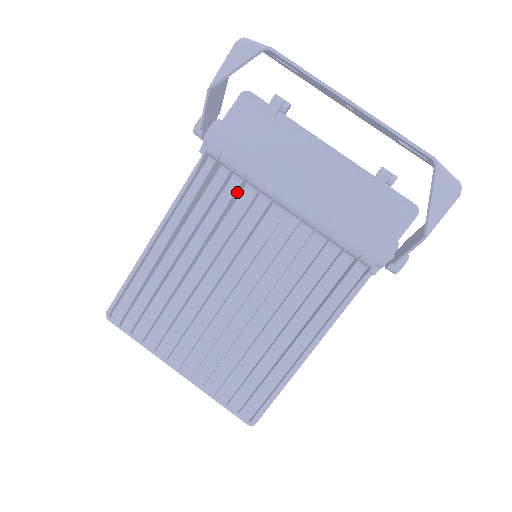
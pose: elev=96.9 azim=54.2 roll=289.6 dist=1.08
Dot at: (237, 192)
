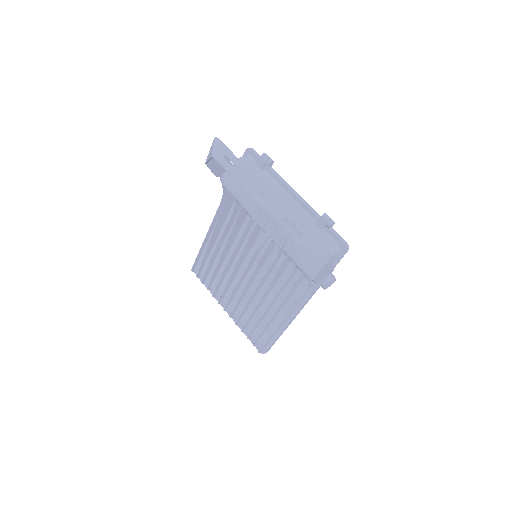
Dot at: (241, 216)
